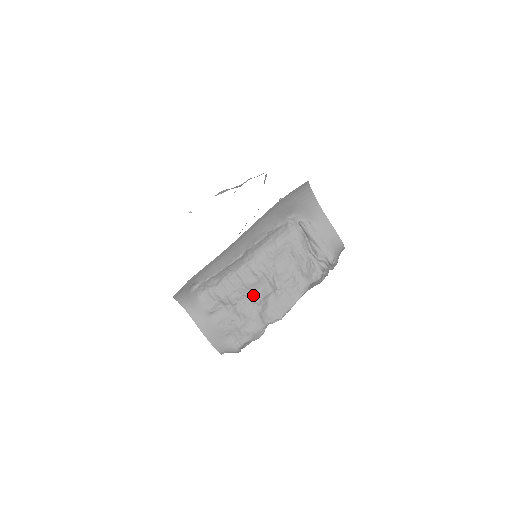
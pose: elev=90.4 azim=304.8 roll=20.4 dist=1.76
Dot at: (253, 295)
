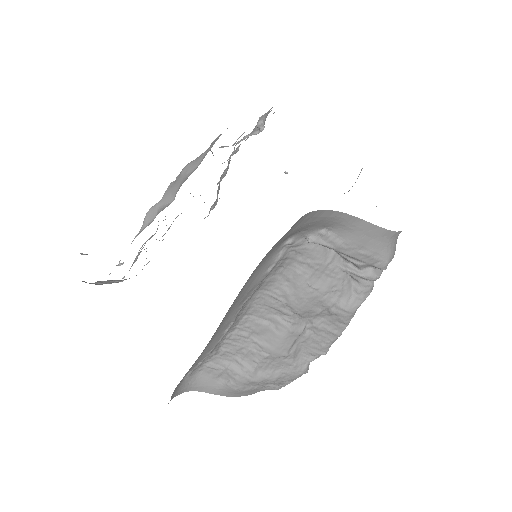
Dot at: (274, 351)
